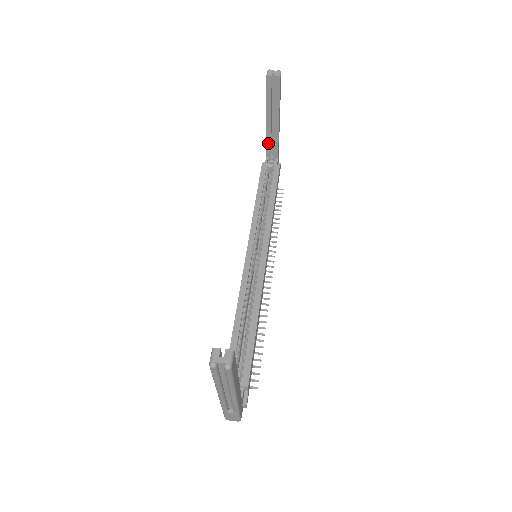
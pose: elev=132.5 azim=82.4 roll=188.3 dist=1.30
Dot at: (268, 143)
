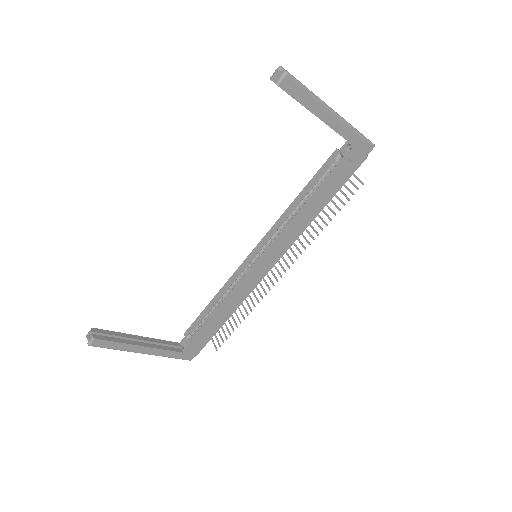
Dot at: occluded
